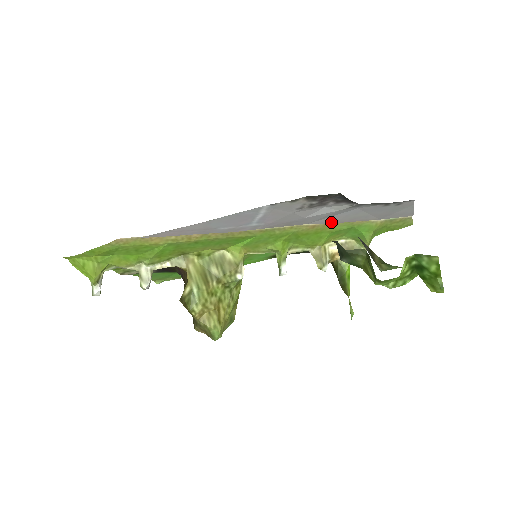
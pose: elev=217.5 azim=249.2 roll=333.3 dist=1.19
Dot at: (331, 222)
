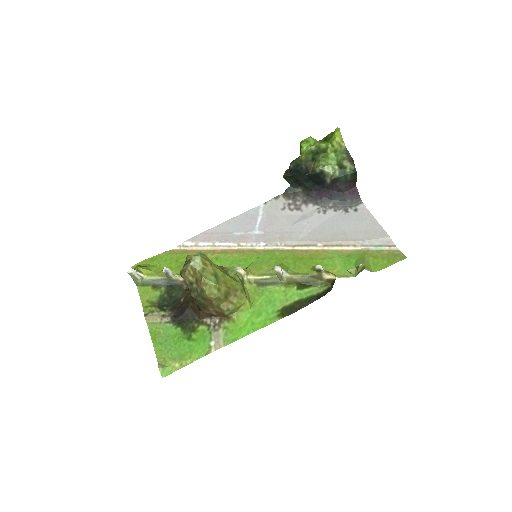
Dot at: (317, 240)
